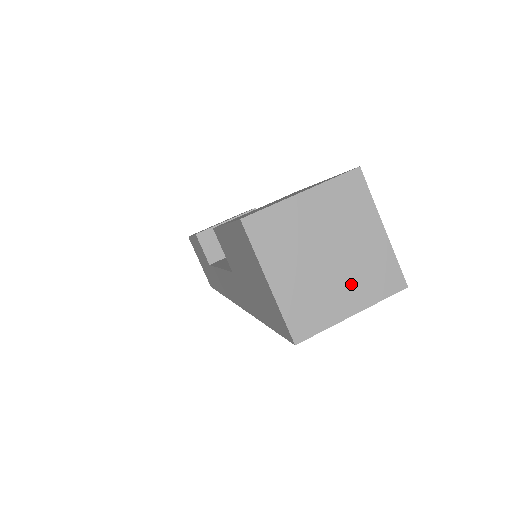
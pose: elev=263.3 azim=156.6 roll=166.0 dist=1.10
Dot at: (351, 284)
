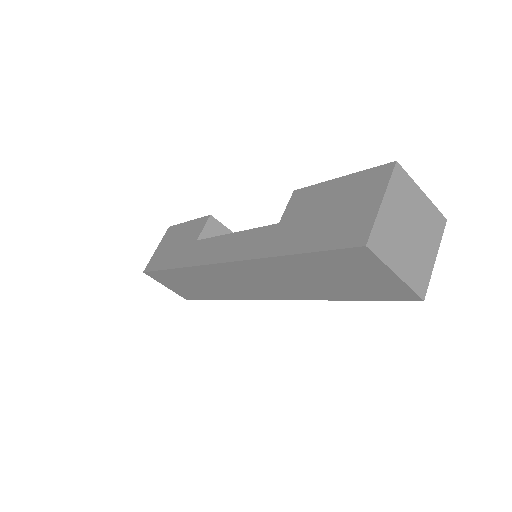
Dot at: (407, 260)
